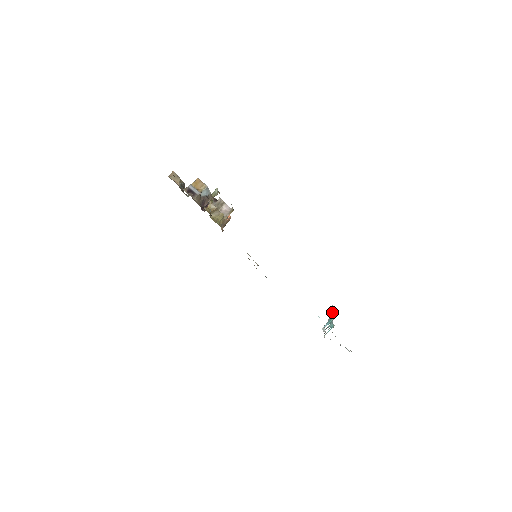
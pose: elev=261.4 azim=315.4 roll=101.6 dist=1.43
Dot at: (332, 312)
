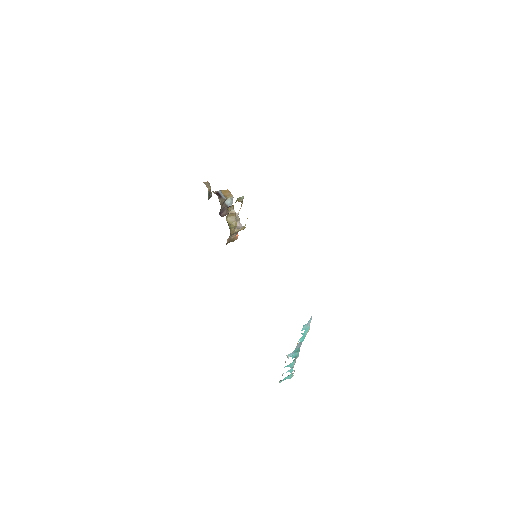
Dot at: (305, 333)
